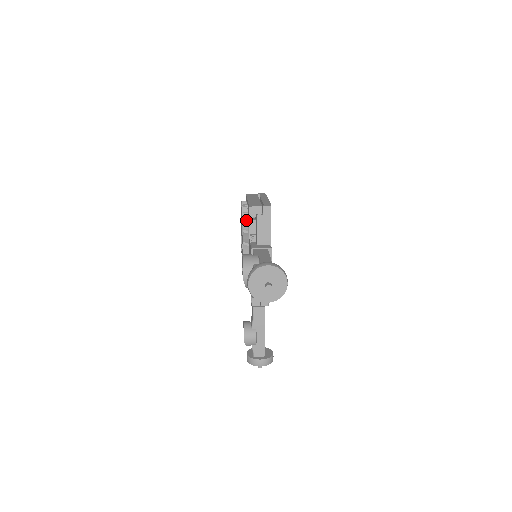
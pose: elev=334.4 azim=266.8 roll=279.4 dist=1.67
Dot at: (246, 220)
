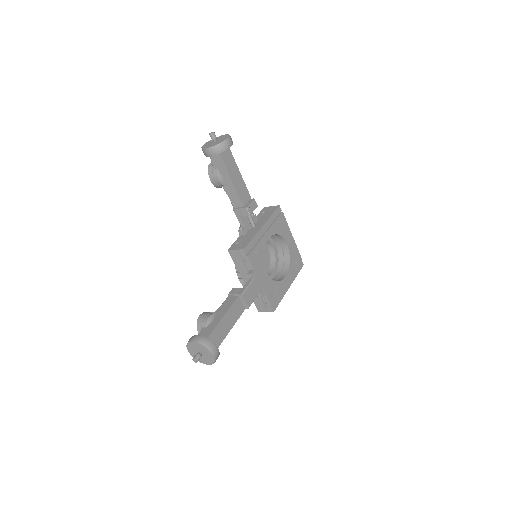
Dot at: occluded
